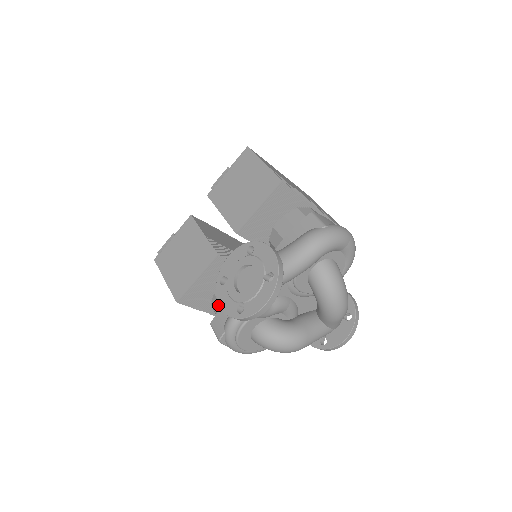
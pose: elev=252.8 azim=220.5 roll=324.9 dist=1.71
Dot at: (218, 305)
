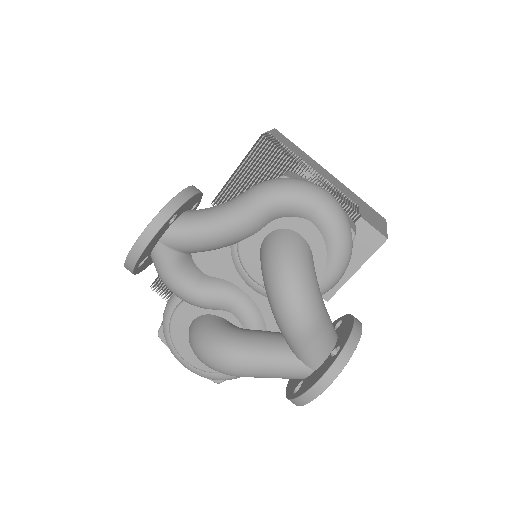
Dot at: occluded
